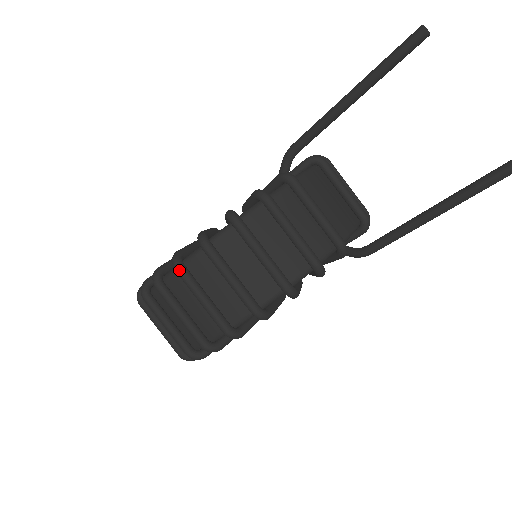
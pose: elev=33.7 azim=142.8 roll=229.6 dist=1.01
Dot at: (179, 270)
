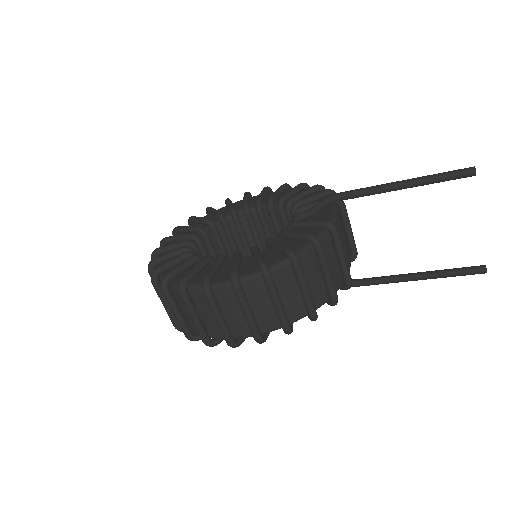
Dot at: (238, 289)
